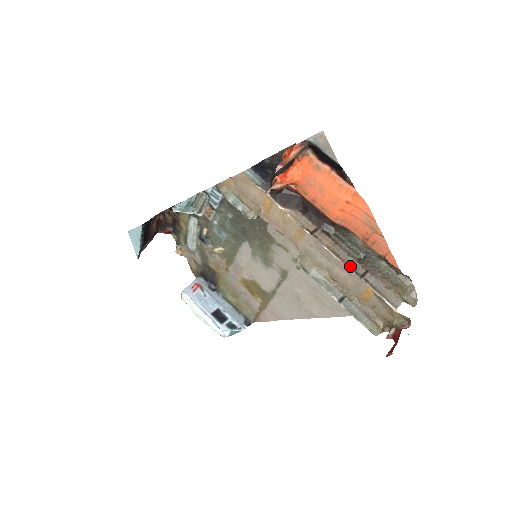
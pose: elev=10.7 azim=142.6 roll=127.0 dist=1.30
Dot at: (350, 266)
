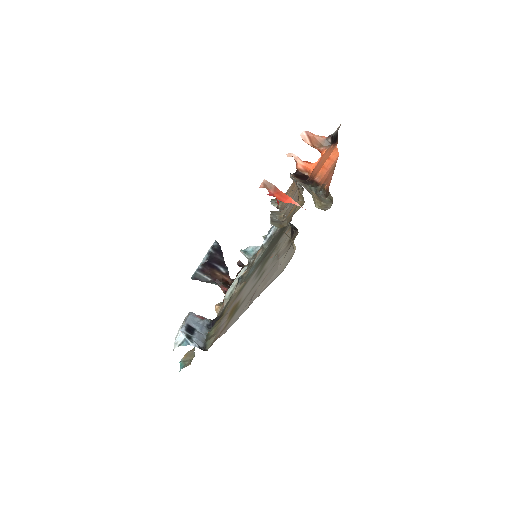
Dot at: occluded
